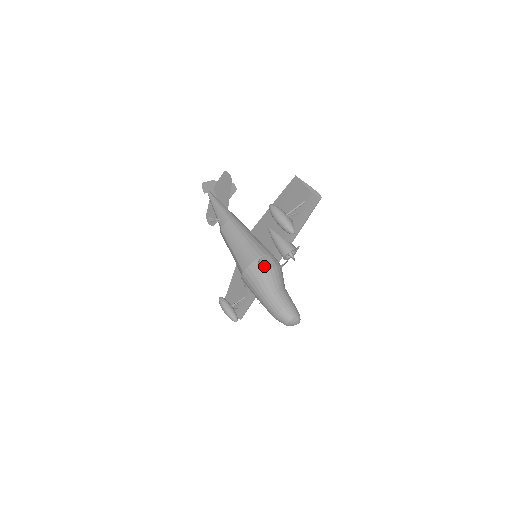
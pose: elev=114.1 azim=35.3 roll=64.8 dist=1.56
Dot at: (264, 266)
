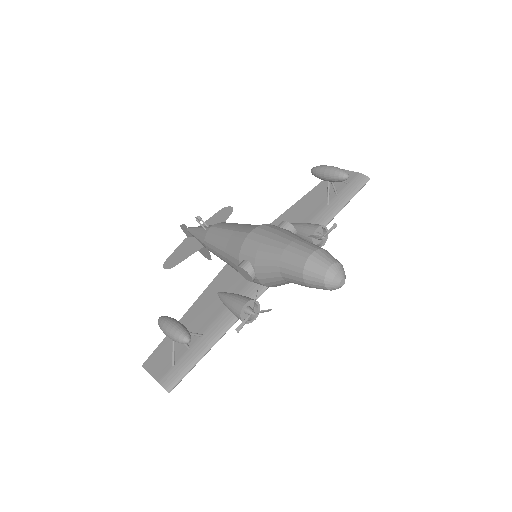
Dot at: occluded
